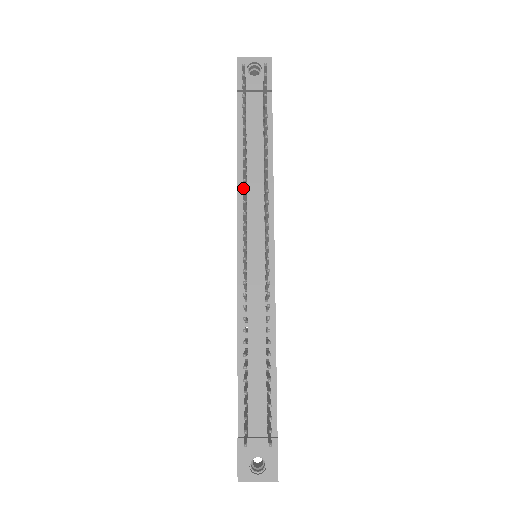
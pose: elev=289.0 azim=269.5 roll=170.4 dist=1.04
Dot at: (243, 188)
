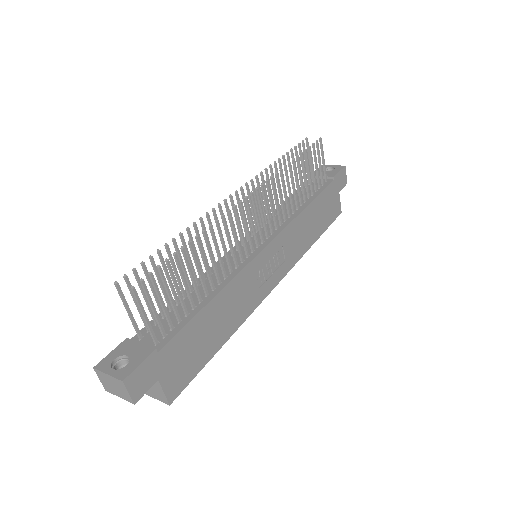
Dot at: occluded
